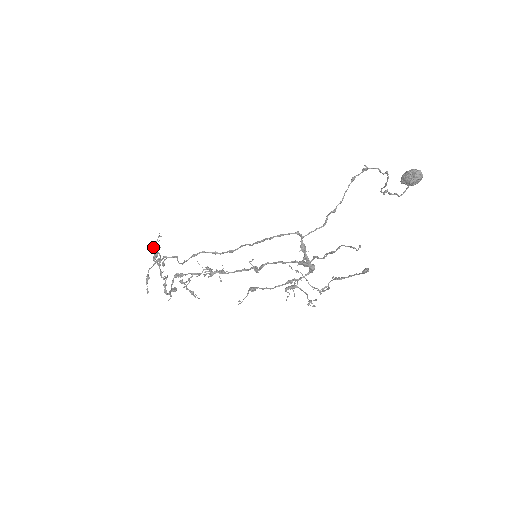
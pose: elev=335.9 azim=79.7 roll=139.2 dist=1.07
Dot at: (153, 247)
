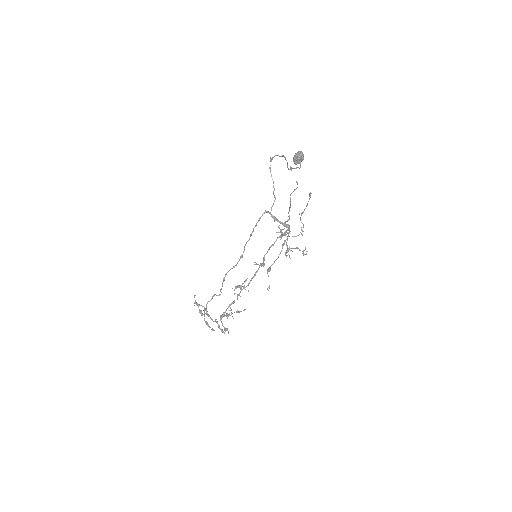
Dot at: (196, 304)
